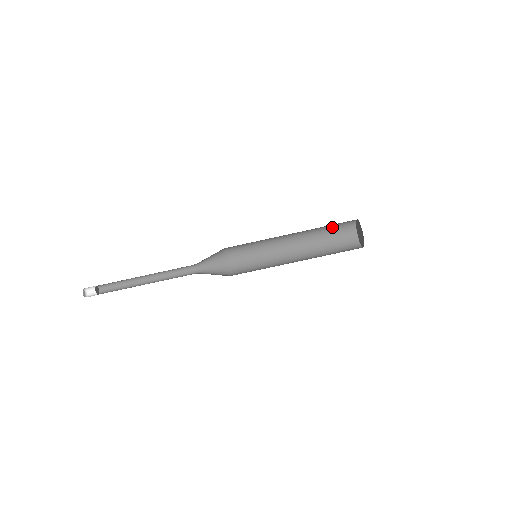
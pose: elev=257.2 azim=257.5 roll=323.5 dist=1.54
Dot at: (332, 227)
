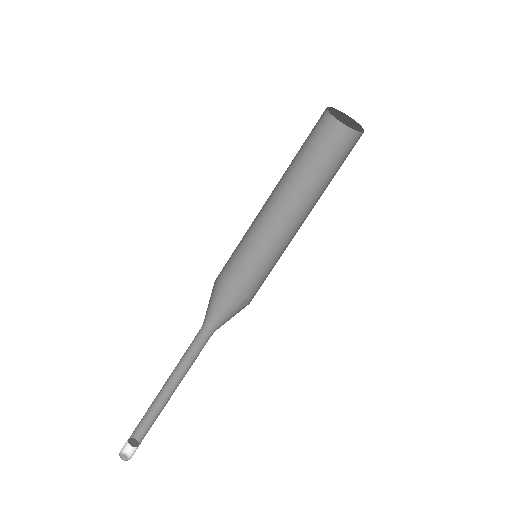
Dot at: (305, 141)
